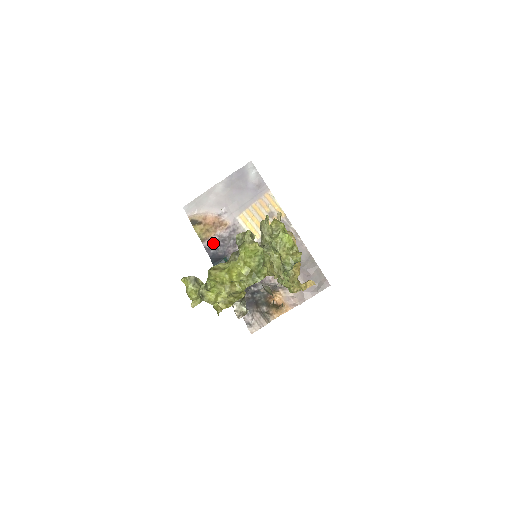
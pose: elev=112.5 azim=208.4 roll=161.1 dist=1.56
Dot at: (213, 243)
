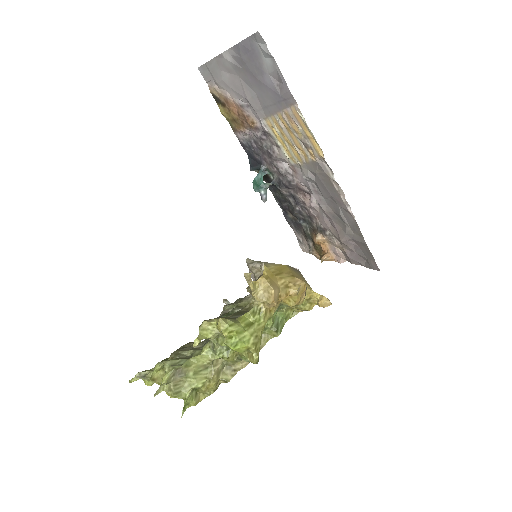
Dot at: (245, 140)
